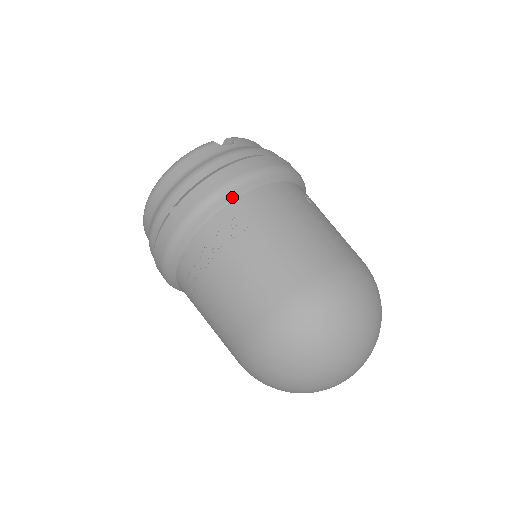
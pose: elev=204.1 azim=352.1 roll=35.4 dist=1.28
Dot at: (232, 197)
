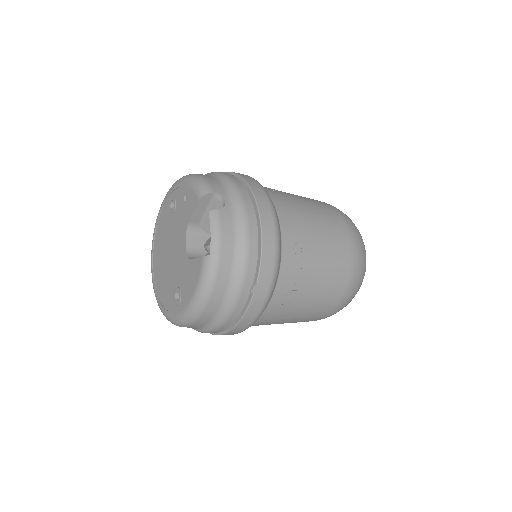
Dot at: (281, 240)
